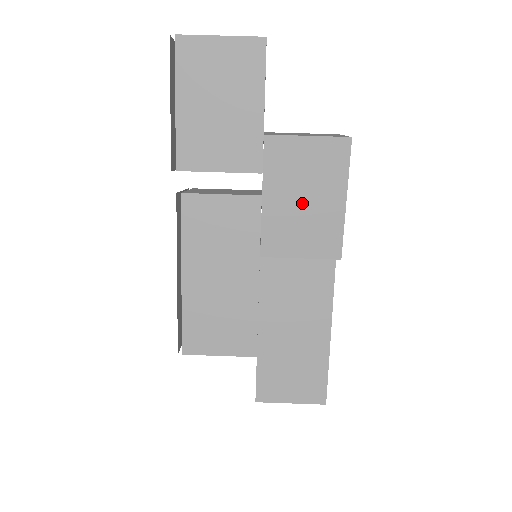
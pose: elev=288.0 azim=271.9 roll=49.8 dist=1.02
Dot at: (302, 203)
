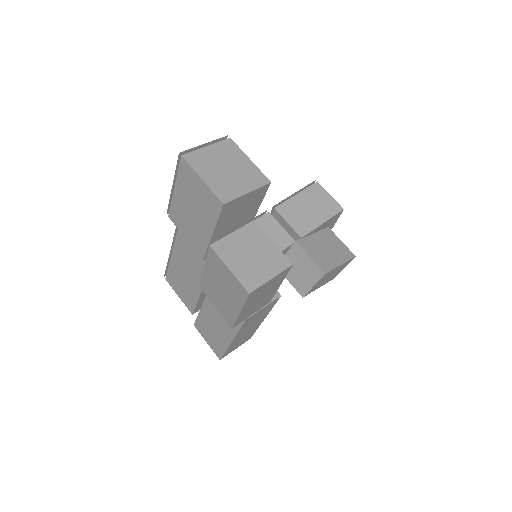
Dot at: (220, 290)
